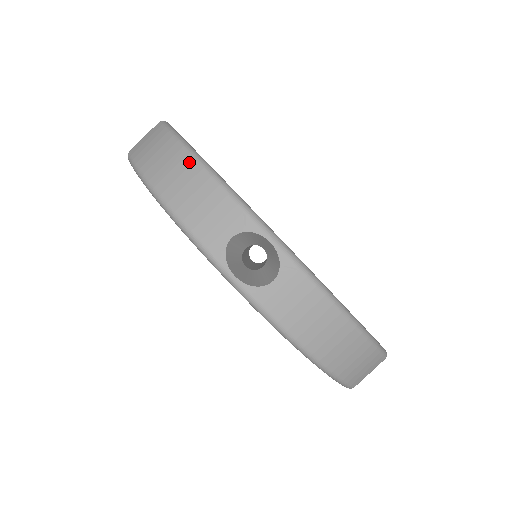
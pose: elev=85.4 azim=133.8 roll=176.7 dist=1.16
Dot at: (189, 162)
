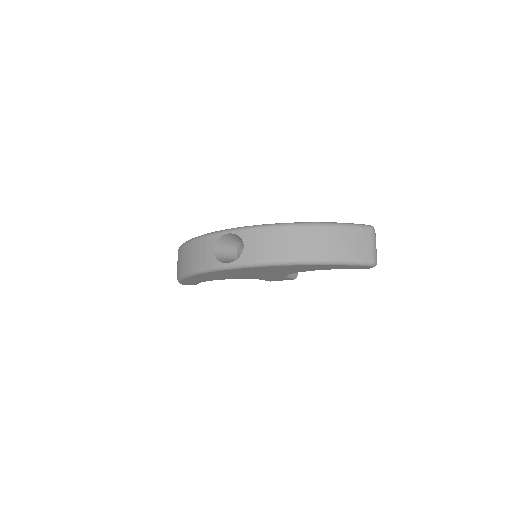
Dot at: (184, 248)
